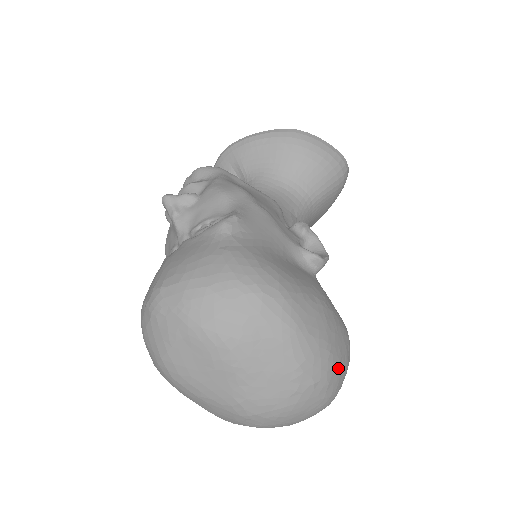
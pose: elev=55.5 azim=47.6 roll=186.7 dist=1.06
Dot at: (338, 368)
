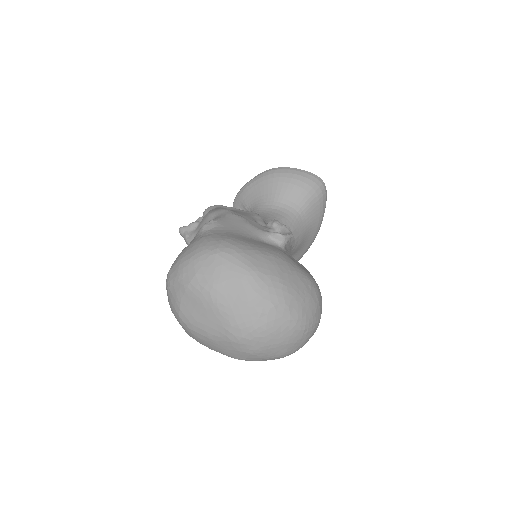
Dot at: (296, 297)
